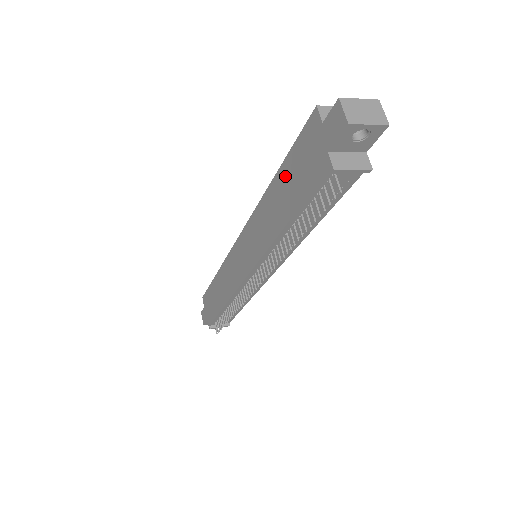
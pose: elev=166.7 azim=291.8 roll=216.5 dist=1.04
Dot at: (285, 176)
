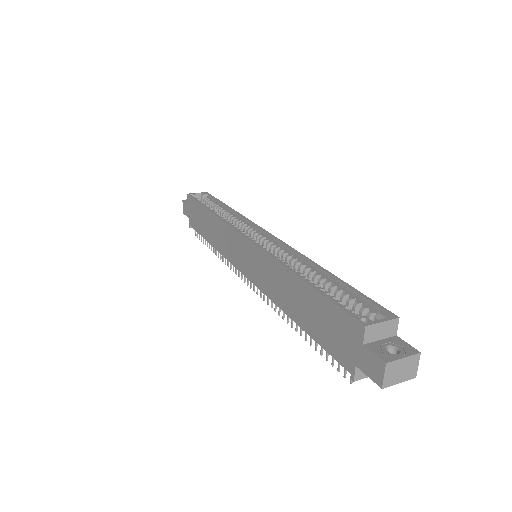
Dot at: (311, 300)
